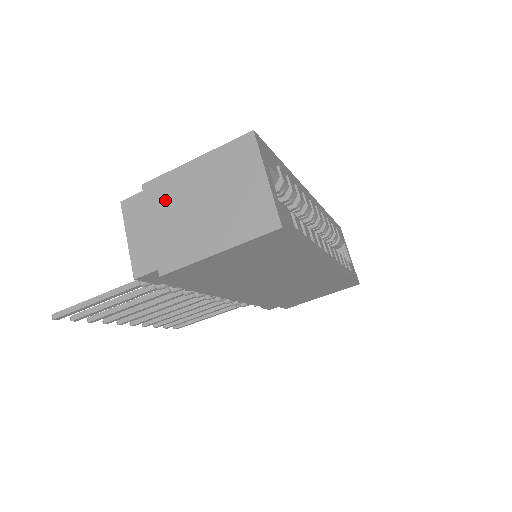
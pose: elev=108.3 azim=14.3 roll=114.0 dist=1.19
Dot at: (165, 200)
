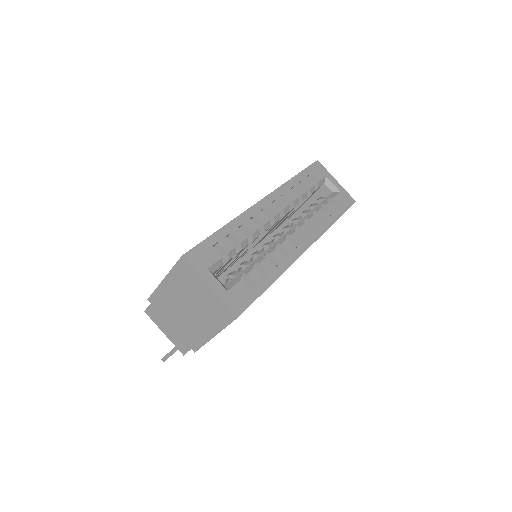
Dot at: (166, 308)
